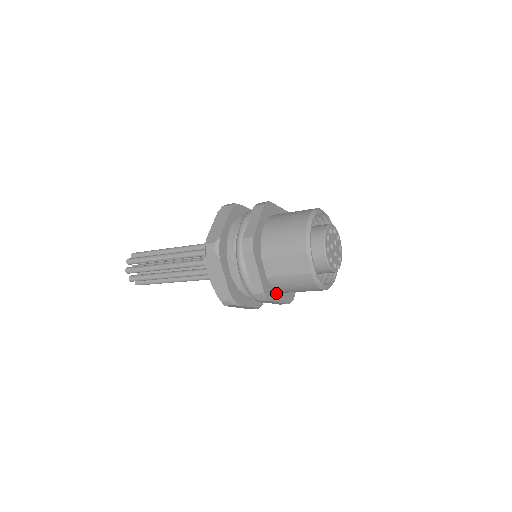
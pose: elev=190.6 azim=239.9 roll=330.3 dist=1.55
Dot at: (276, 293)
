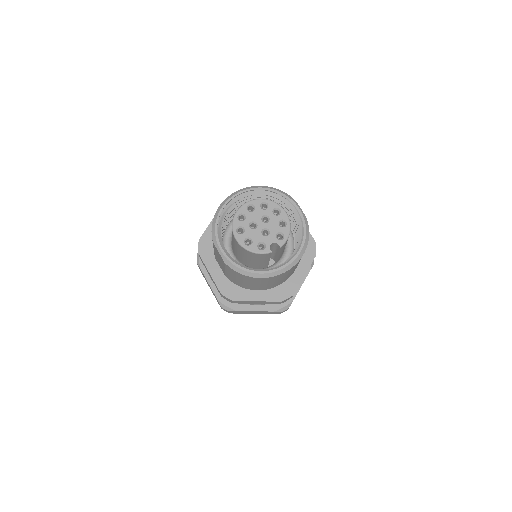
Dot at: (248, 291)
